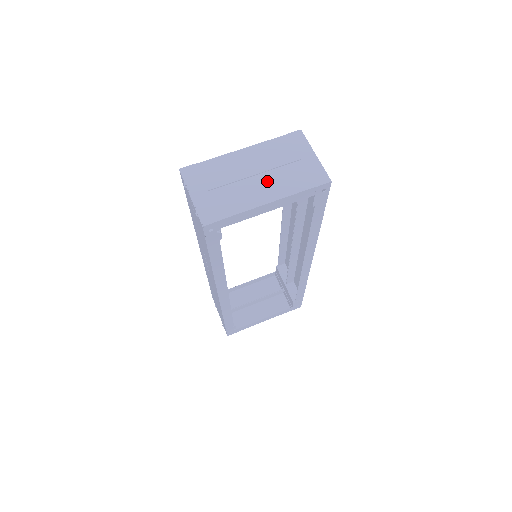
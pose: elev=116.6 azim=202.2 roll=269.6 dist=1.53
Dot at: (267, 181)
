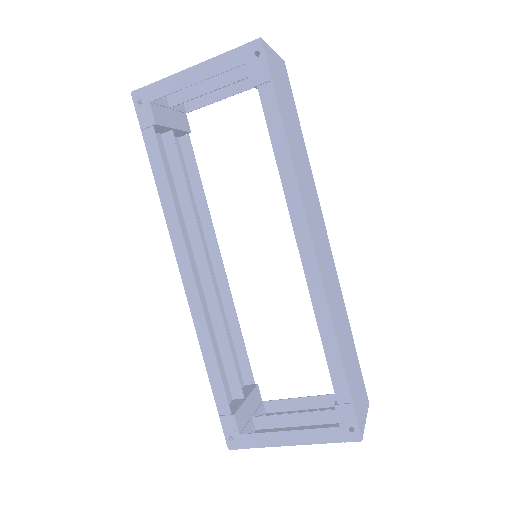
Dot at: occluded
